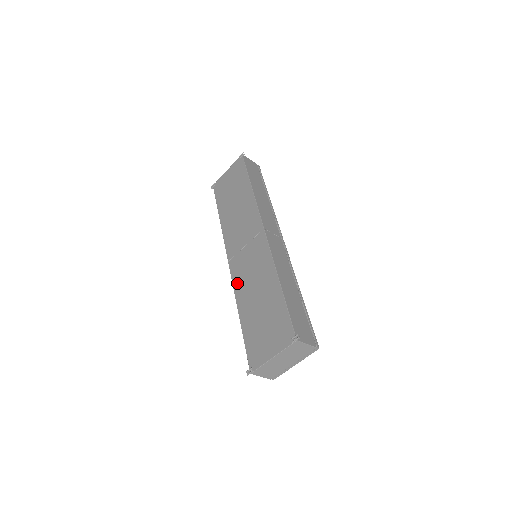
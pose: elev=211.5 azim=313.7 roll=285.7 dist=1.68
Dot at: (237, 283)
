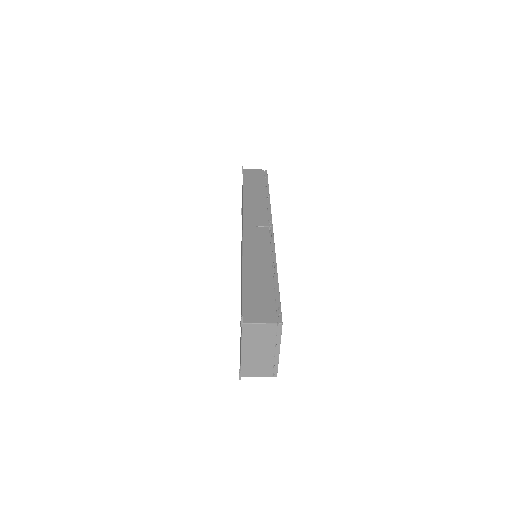
Dot at: occluded
